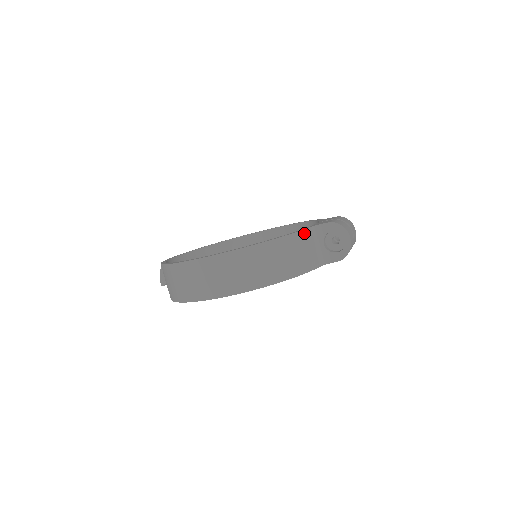
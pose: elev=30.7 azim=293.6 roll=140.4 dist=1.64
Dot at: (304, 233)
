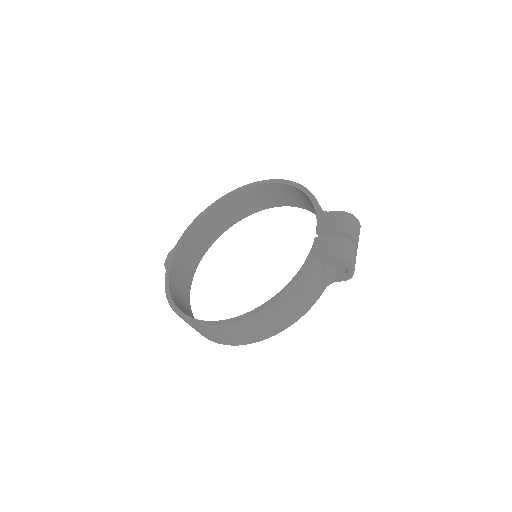
Dot at: (302, 278)
